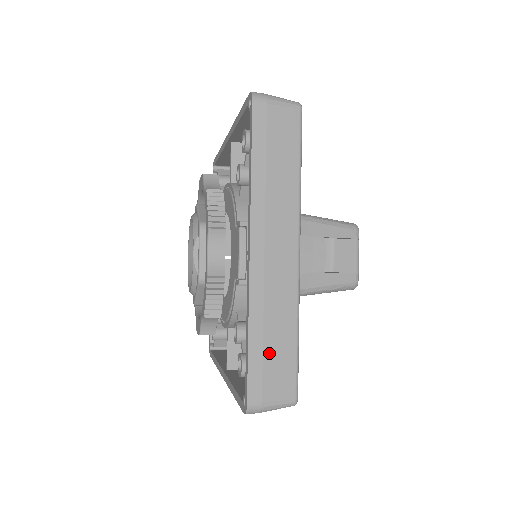
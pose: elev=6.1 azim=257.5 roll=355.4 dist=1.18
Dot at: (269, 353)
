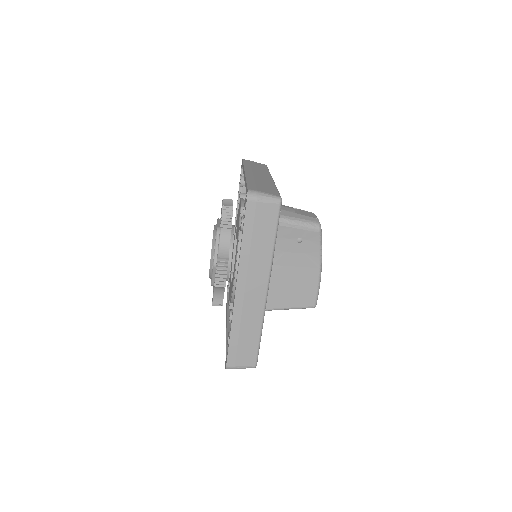
Dot at: (259, 185)
